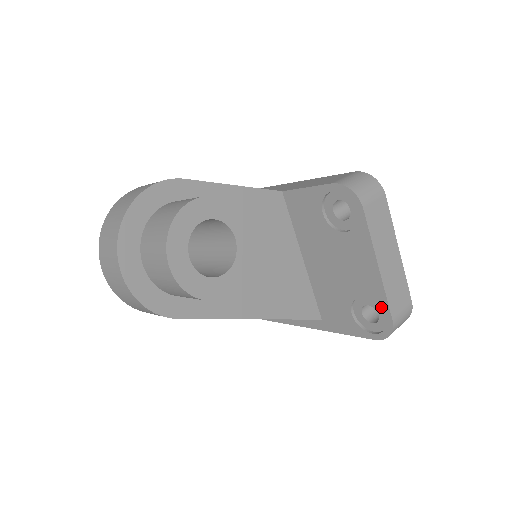
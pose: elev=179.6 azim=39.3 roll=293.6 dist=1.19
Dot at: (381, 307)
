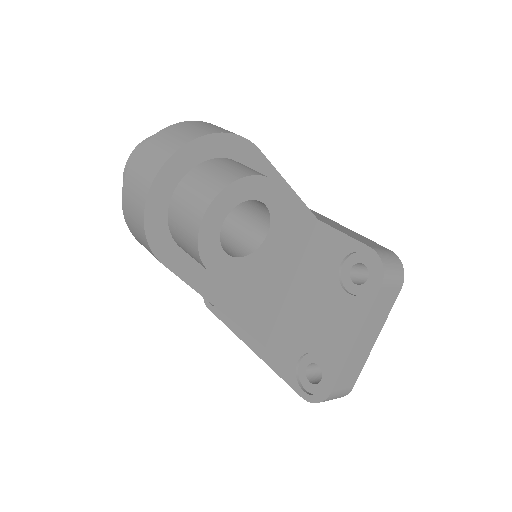
Dot at: (330, 375)
